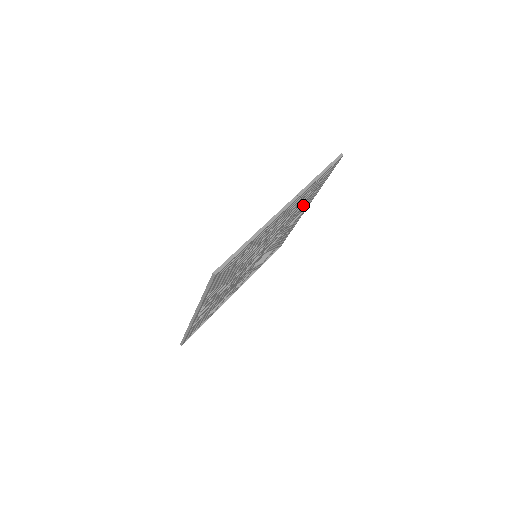
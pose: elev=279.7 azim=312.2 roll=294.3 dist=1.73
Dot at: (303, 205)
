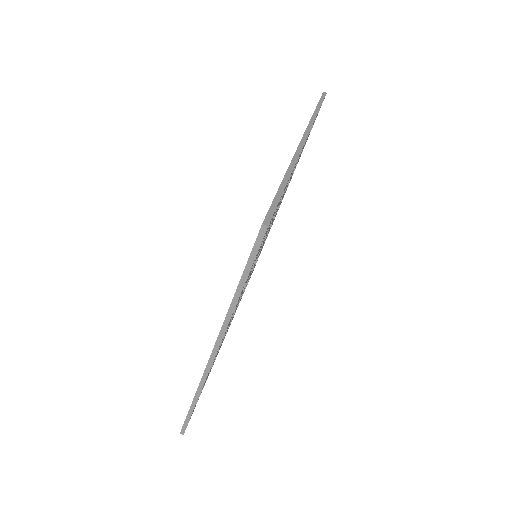
Dot at: occluded
